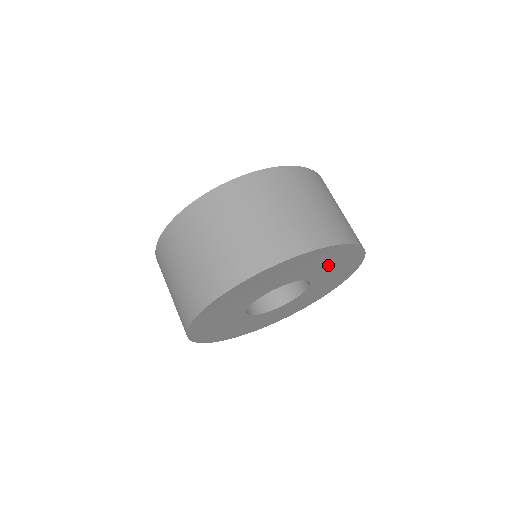
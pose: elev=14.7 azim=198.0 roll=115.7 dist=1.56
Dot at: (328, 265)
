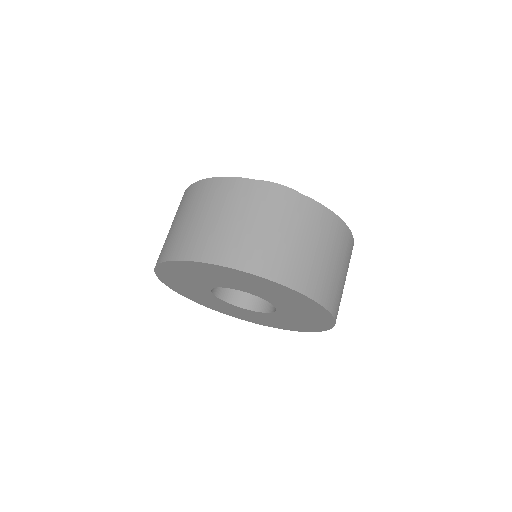
Dot at: (300, 311)
